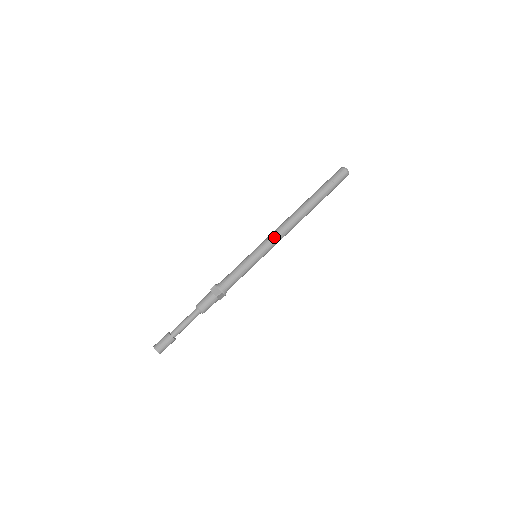
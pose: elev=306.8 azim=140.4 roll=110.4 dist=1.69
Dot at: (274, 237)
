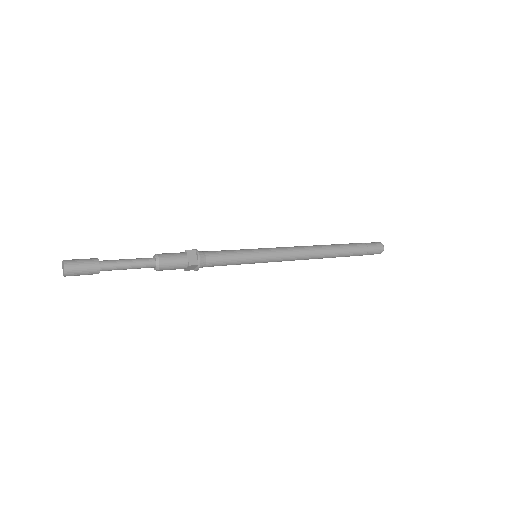
Dot at: (289, 253)
